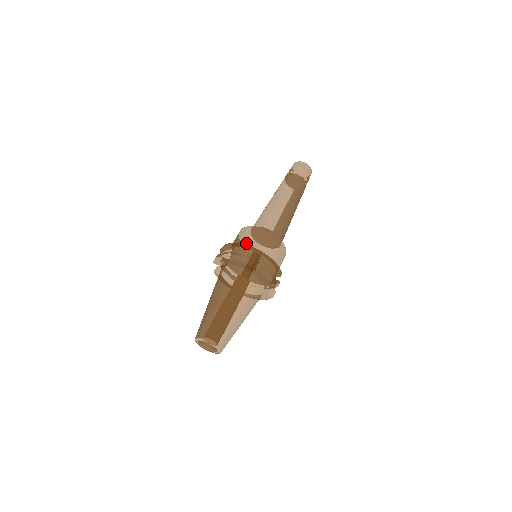
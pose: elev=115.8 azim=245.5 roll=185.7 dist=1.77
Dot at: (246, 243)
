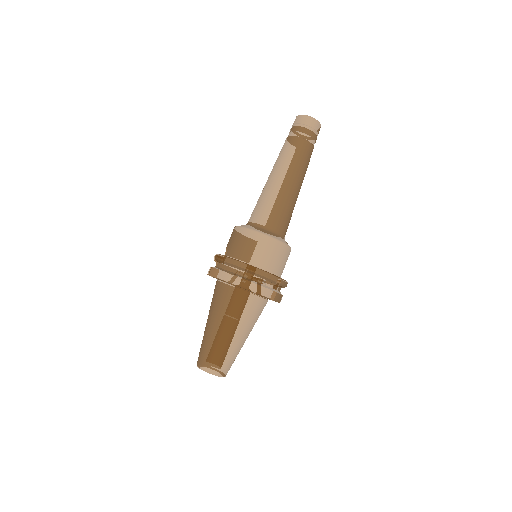
Dot at: (248, 257)
